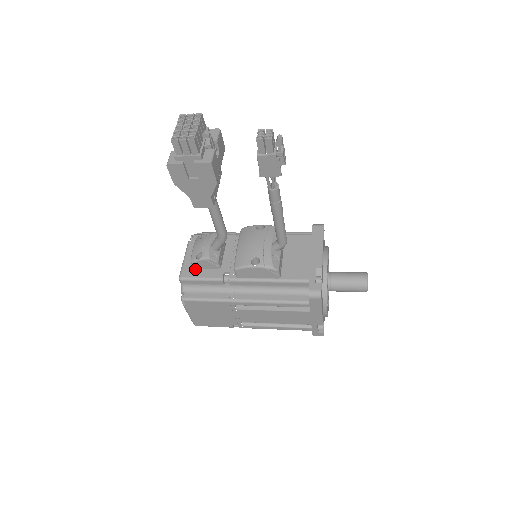
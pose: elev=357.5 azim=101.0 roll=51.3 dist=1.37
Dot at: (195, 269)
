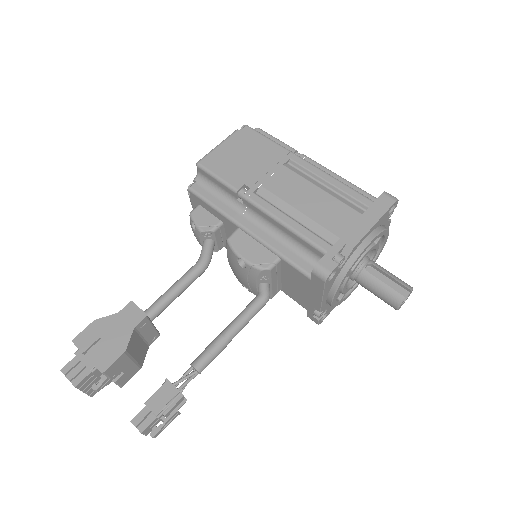
Dot at: occluded
